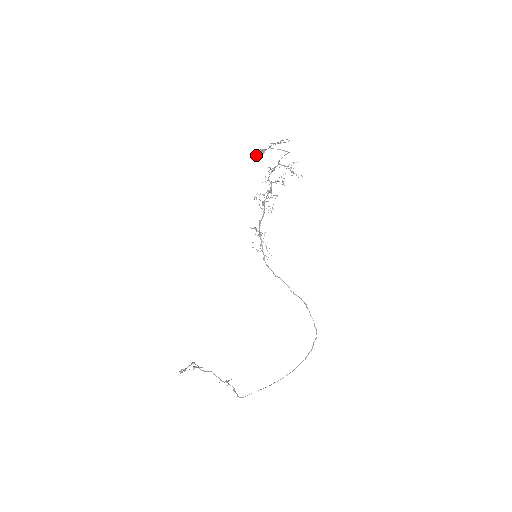
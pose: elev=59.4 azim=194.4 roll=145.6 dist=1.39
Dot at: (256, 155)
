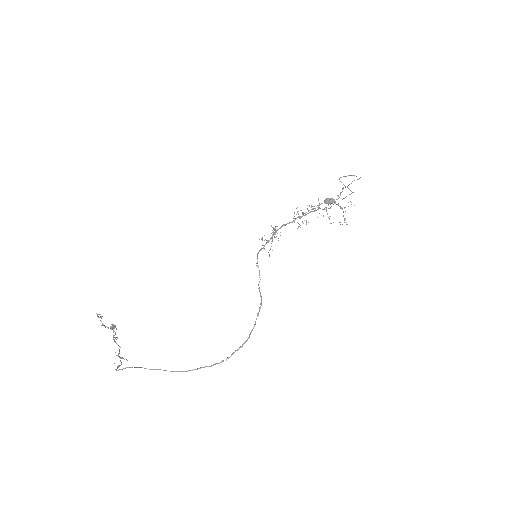
Dot at: (325, 201)
